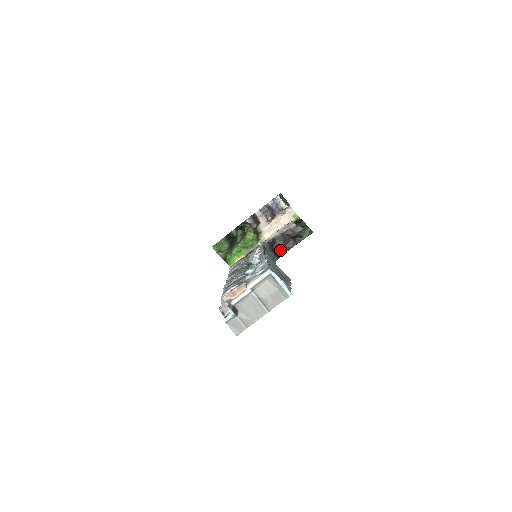
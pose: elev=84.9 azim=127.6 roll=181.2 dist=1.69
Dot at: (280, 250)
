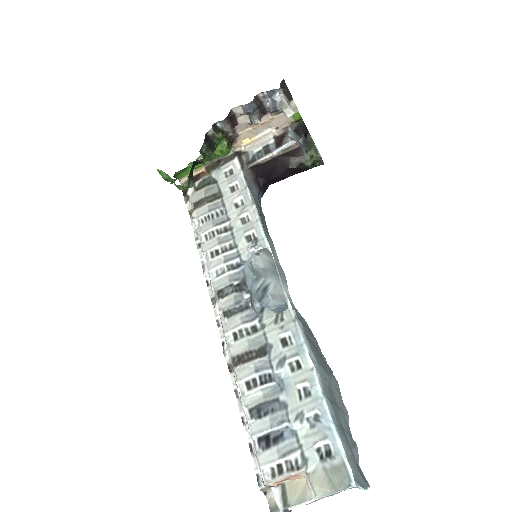
Dot at: (267, 180)
